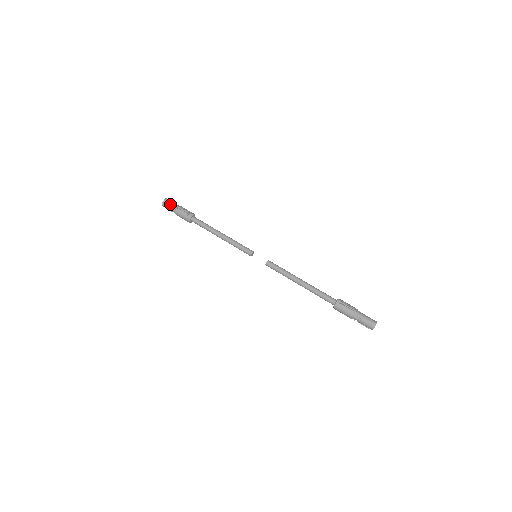
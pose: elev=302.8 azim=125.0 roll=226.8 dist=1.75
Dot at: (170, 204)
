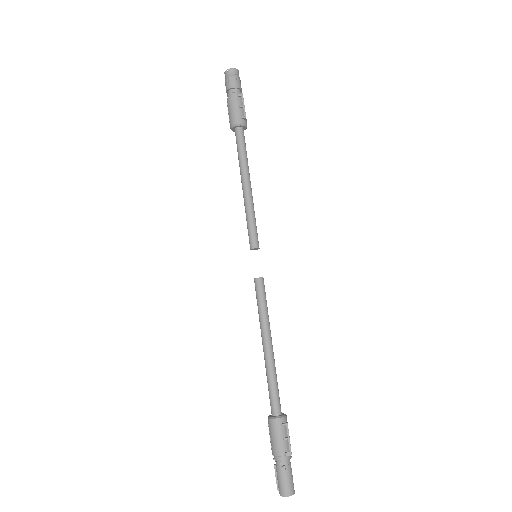
Dot at: (237, 82)
